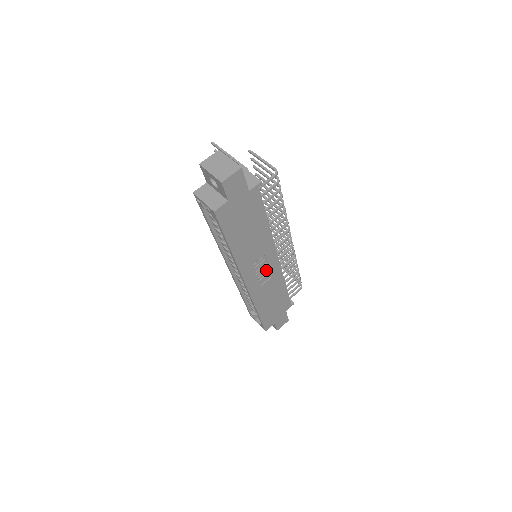
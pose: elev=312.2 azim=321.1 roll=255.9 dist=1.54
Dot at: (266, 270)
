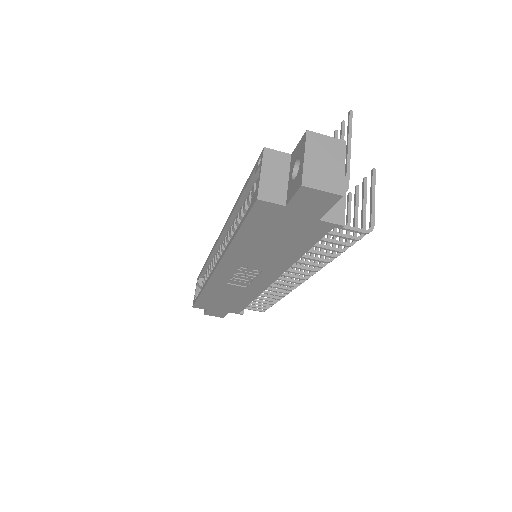
Dot at: (248, 279)
